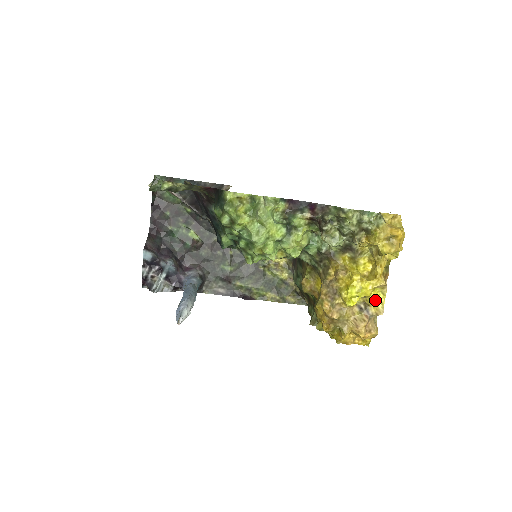
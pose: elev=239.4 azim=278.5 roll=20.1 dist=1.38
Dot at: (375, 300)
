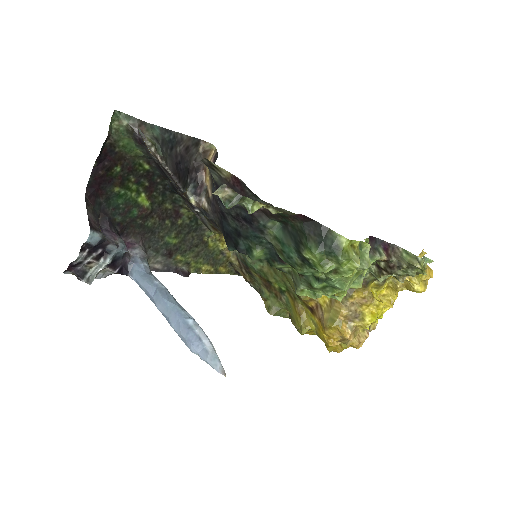
Dot at: occluded
